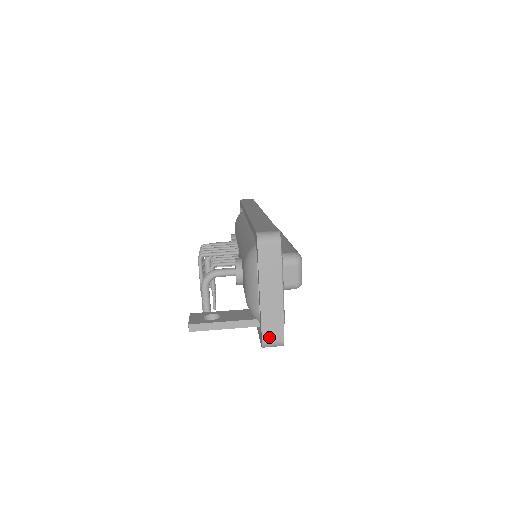
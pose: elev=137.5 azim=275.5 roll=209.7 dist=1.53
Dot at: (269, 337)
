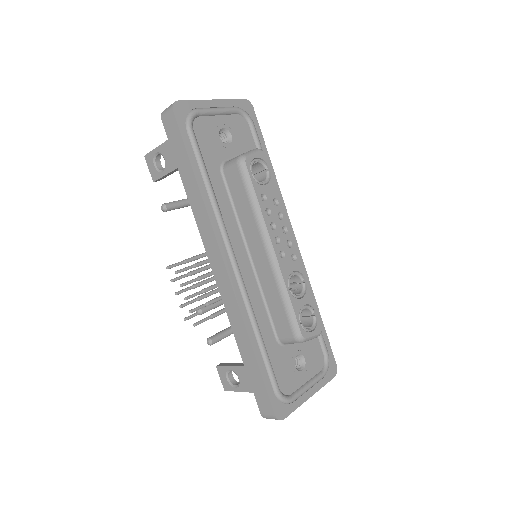
Dot at: occluded
